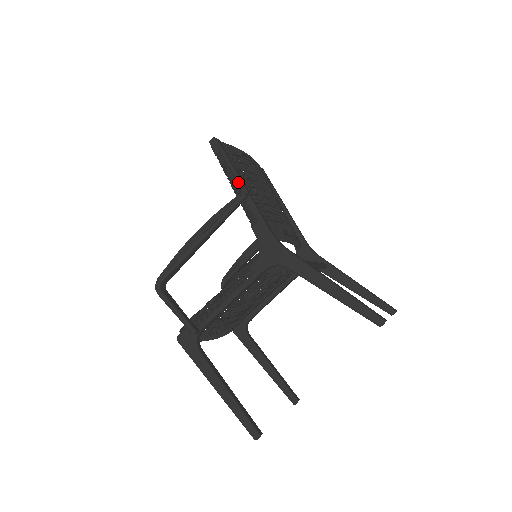
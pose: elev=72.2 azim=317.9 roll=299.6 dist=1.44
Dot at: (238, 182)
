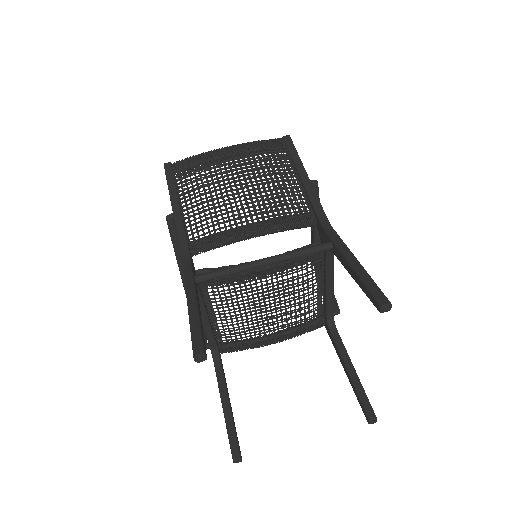
Dot at: (171, 203)
